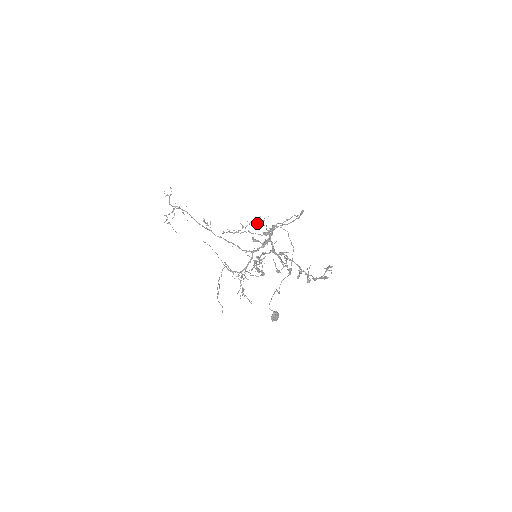
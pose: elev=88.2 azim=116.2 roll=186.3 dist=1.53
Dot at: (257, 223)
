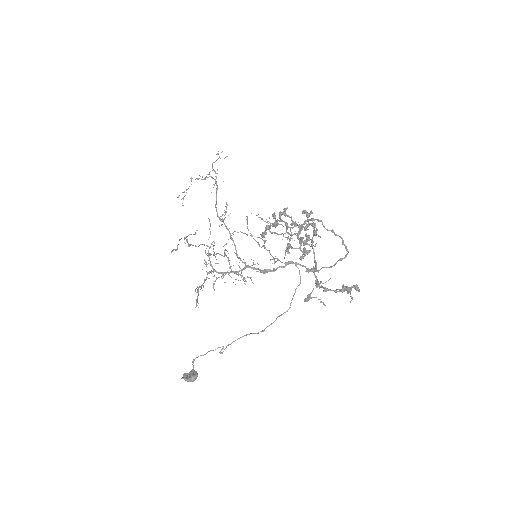
Dot at: (282, 239)
